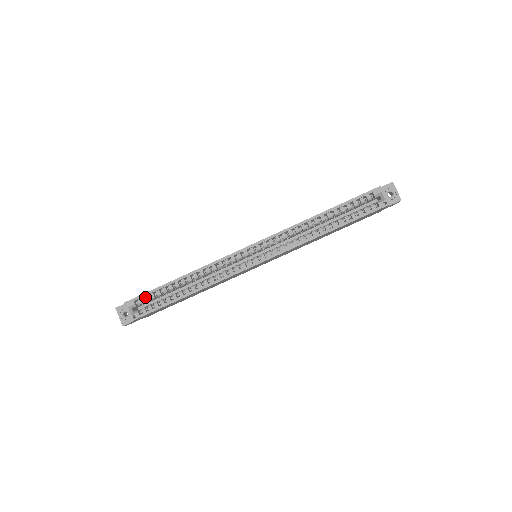
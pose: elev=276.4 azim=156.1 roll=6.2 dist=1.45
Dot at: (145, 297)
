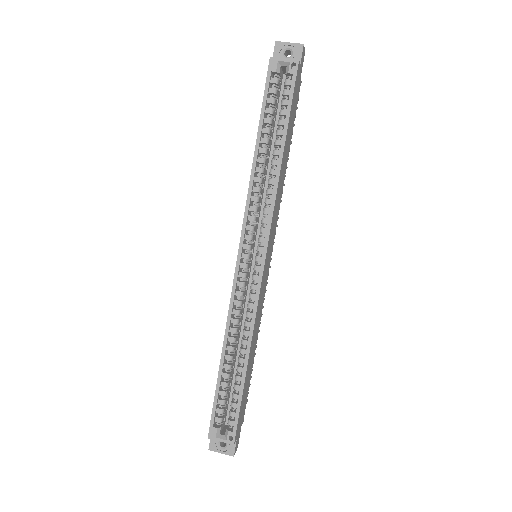
Dot at: (217, 411)
